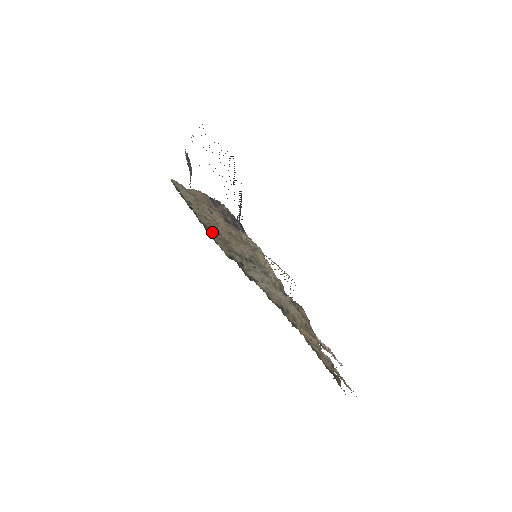
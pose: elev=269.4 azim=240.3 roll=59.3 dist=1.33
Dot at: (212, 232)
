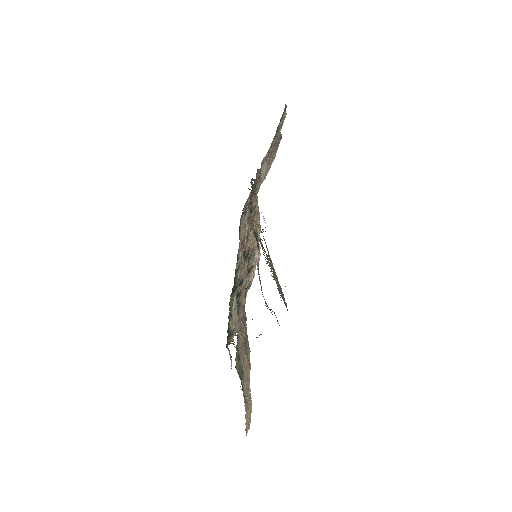
Dot at: occluded
